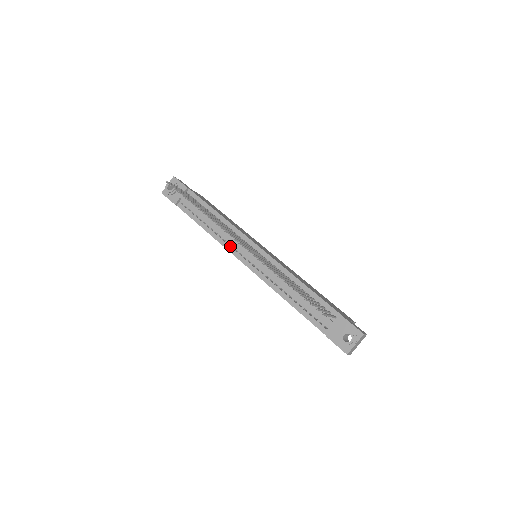
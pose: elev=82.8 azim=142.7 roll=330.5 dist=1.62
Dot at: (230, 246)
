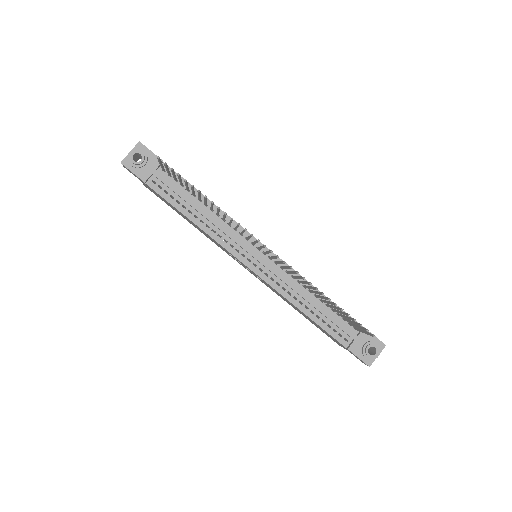
Dot at: (229, 244)
